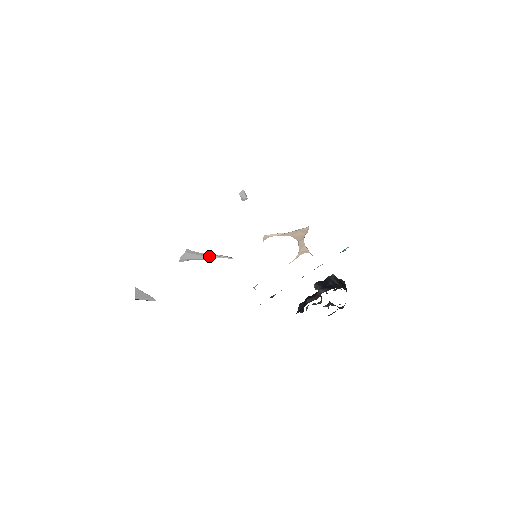
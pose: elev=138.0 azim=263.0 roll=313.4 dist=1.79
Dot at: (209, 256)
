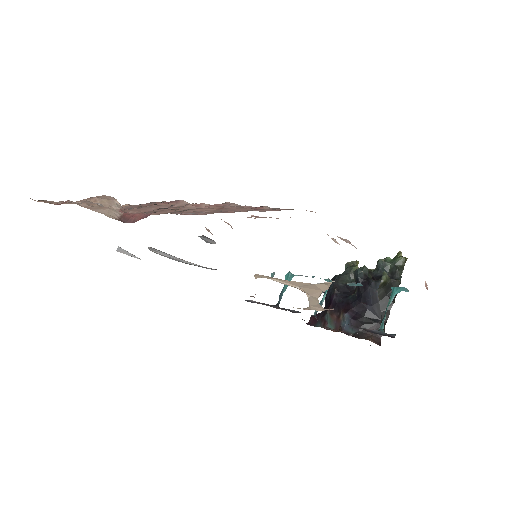
Dot at: (184, 260)
